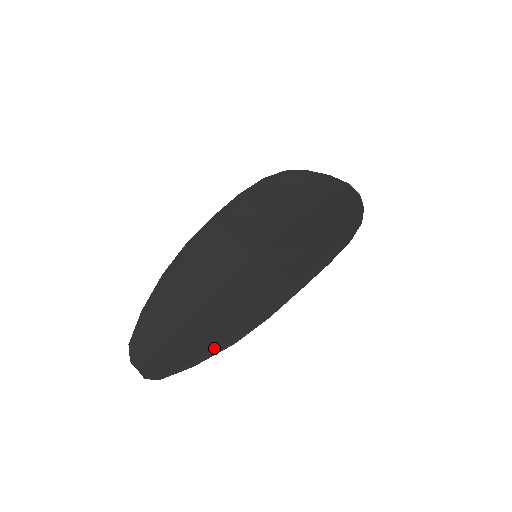
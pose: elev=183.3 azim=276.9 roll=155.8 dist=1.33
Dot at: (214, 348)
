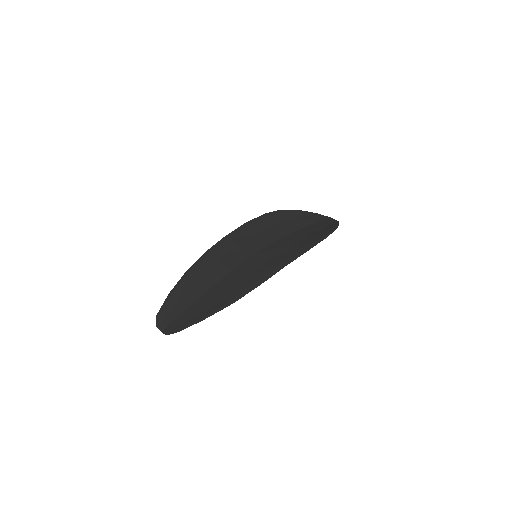
Dot at: (219, 307)
